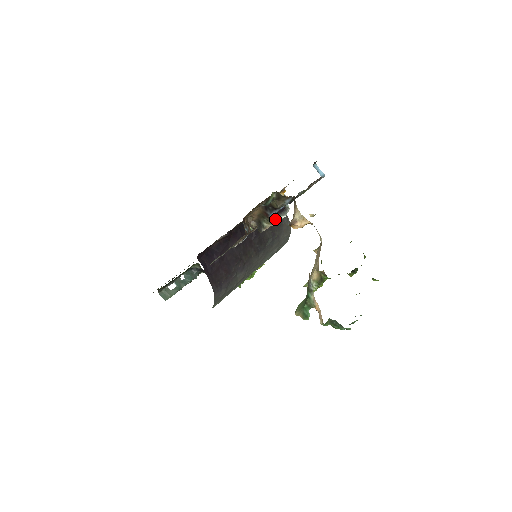
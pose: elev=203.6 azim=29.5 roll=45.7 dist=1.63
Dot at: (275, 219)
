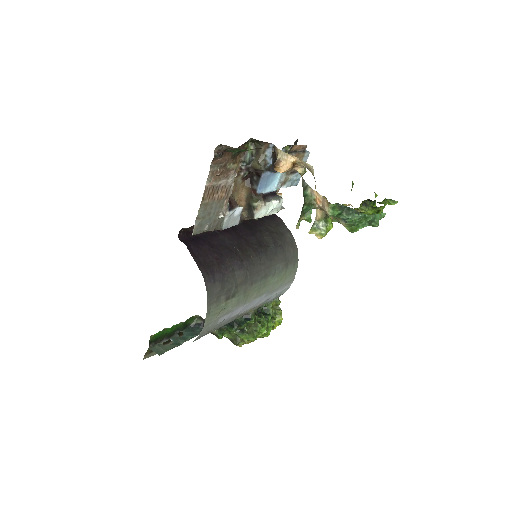
Dot at: (266, 200)
